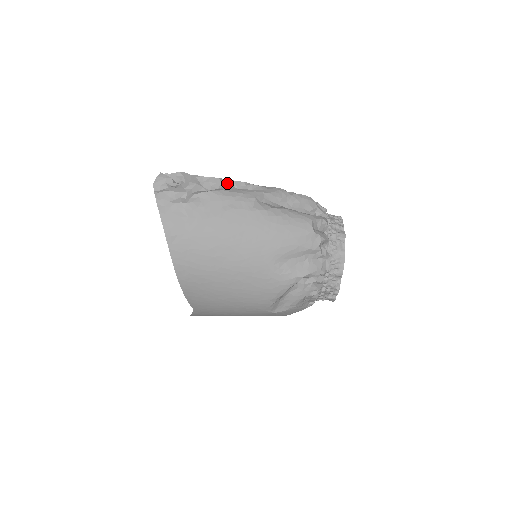
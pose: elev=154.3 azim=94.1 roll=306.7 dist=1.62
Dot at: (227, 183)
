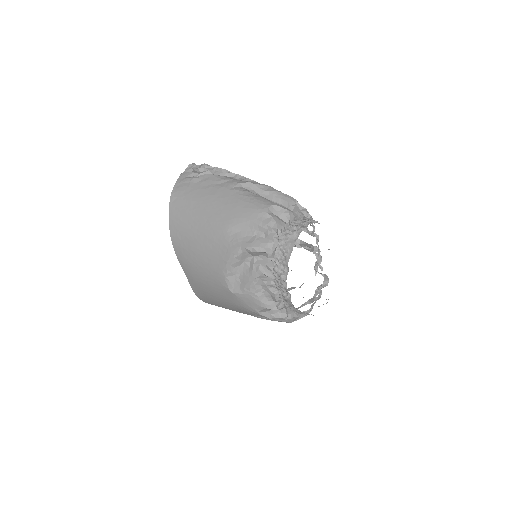
Dot at: (231, 175)
